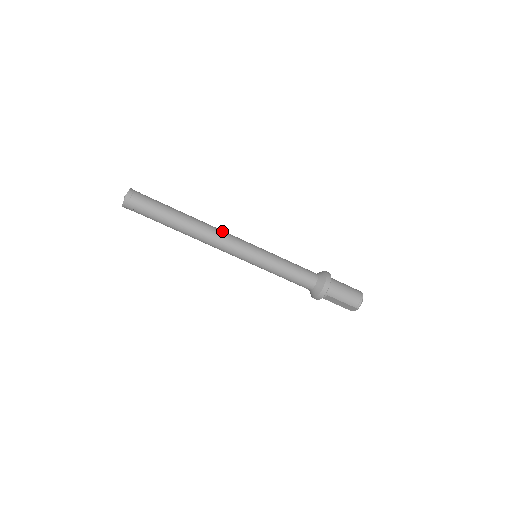
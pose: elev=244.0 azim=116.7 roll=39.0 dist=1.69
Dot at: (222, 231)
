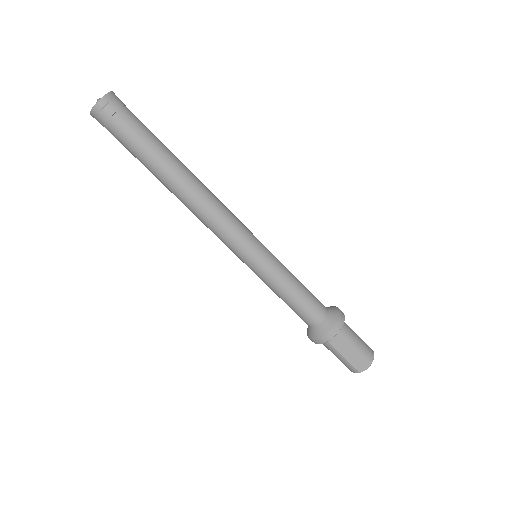
Dot at: occluded
